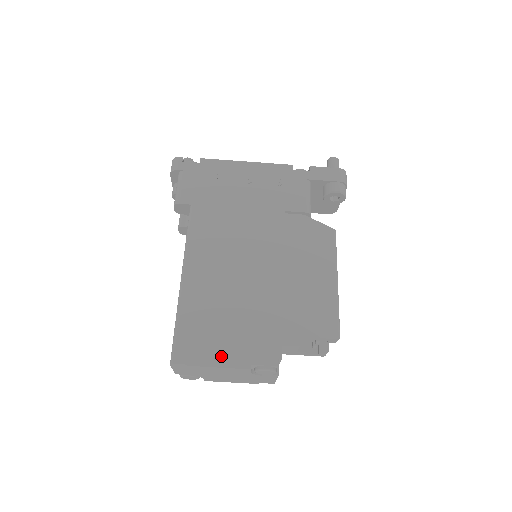
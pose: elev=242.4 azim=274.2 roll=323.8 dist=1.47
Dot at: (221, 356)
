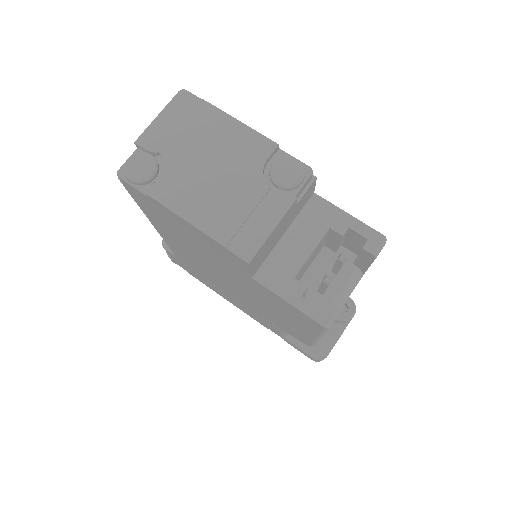
Dot at: occluded
